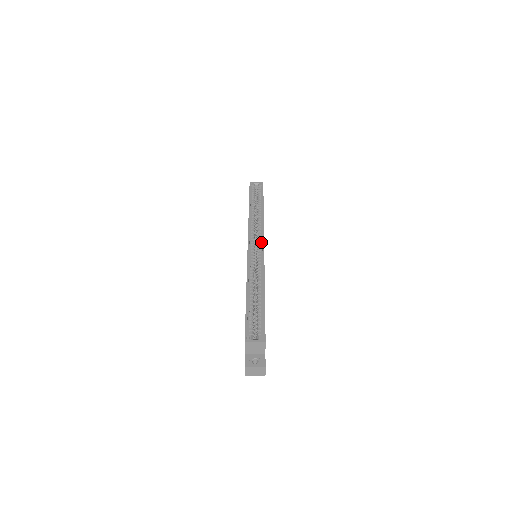
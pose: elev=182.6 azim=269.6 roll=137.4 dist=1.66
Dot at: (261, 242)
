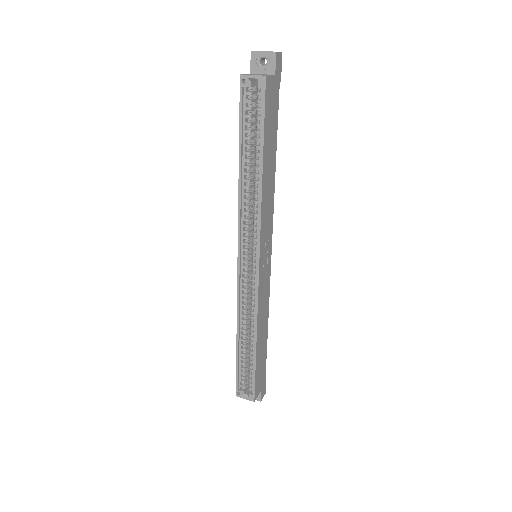
Dot at: (256, 255)
